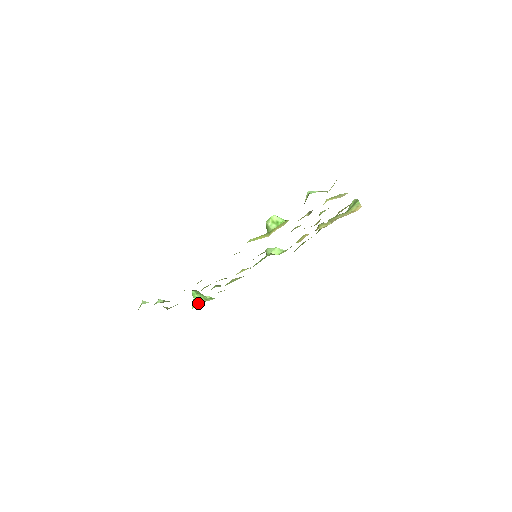
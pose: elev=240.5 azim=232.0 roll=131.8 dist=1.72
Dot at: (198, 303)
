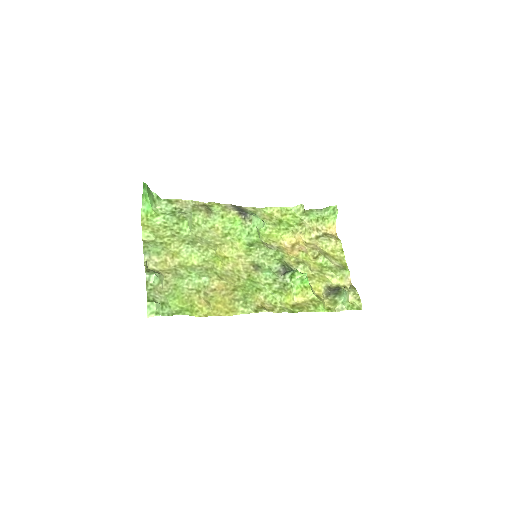
Dot at: (149, 212)
